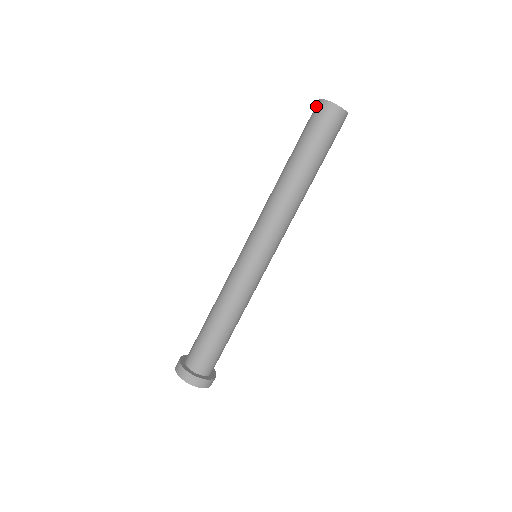
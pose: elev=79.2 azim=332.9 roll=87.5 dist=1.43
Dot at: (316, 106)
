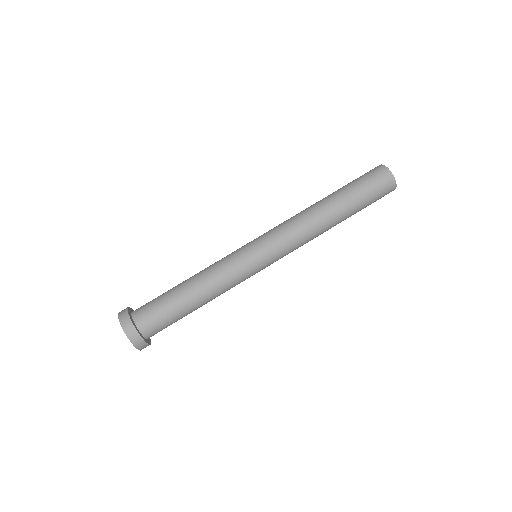
Dot at: occluded
